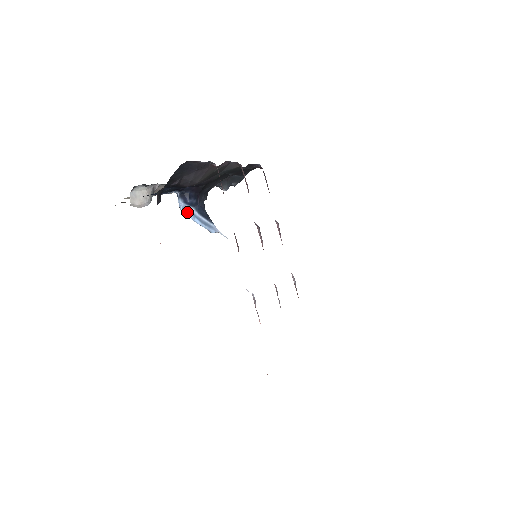
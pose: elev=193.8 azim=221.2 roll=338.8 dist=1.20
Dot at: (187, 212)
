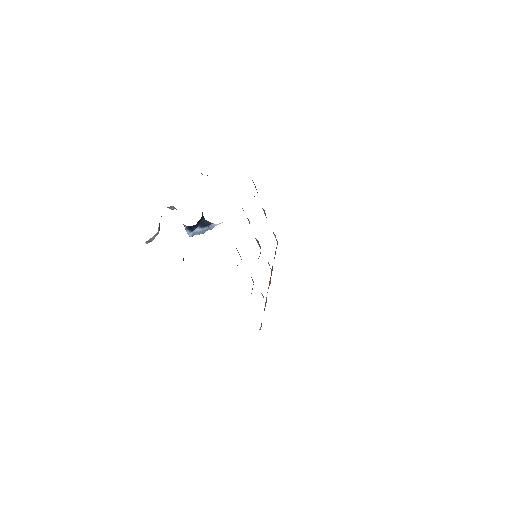
Dot at: occluded
